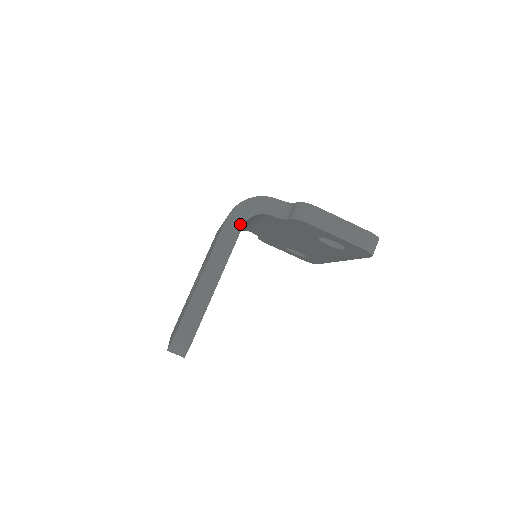
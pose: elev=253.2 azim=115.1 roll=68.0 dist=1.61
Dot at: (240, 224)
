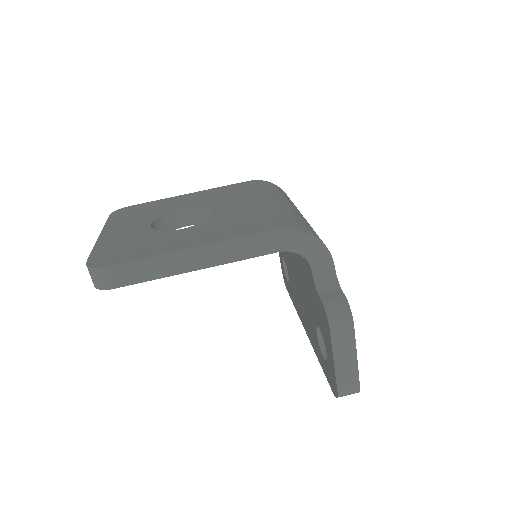
Dot at: (280, 247)
